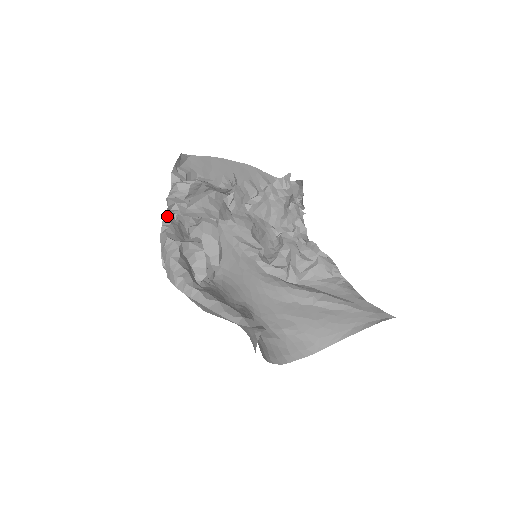
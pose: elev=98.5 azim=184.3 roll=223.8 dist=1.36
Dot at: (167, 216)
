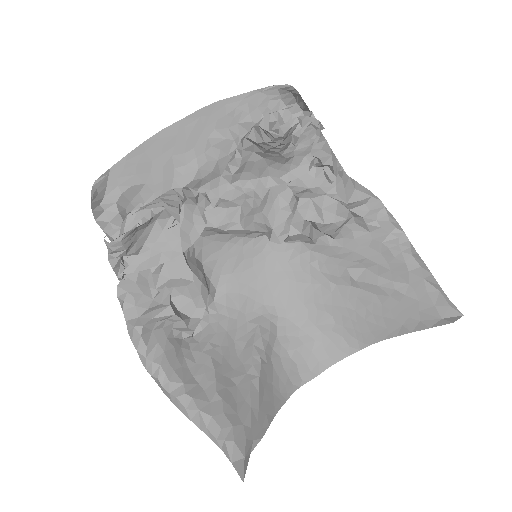
Dot at: (119, 278)
